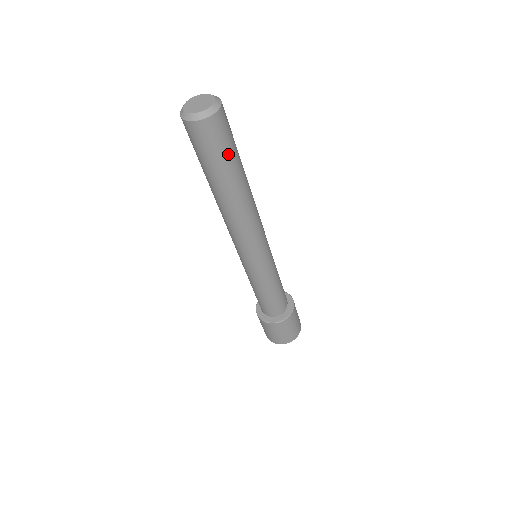
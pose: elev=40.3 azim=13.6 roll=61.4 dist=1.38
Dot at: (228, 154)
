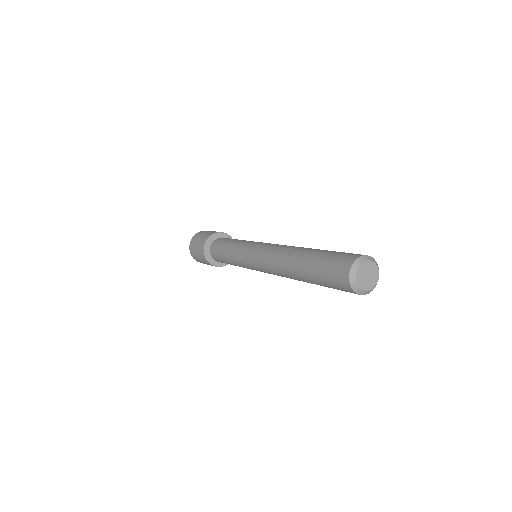
Dot at: occluded
